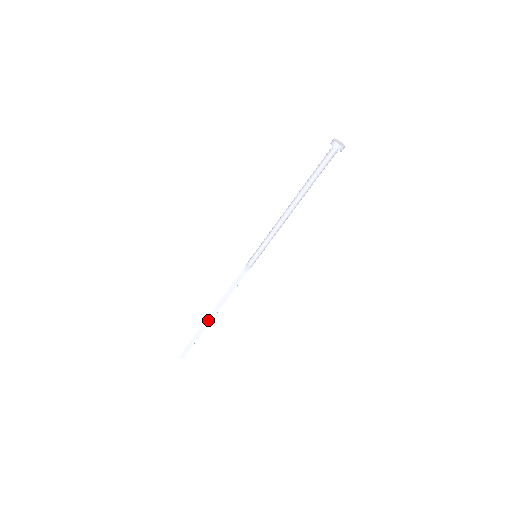
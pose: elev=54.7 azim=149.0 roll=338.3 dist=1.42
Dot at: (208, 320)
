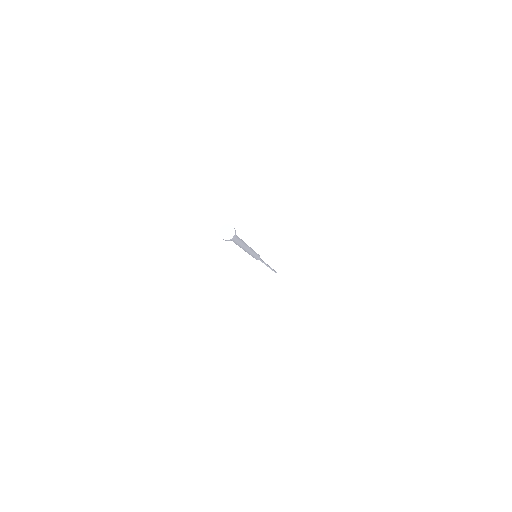
Dot at: occluded
